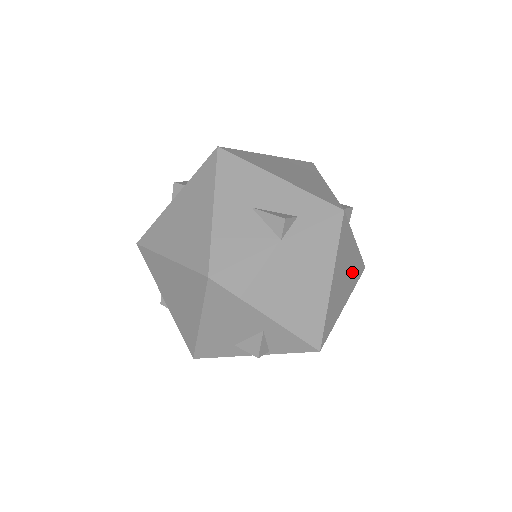
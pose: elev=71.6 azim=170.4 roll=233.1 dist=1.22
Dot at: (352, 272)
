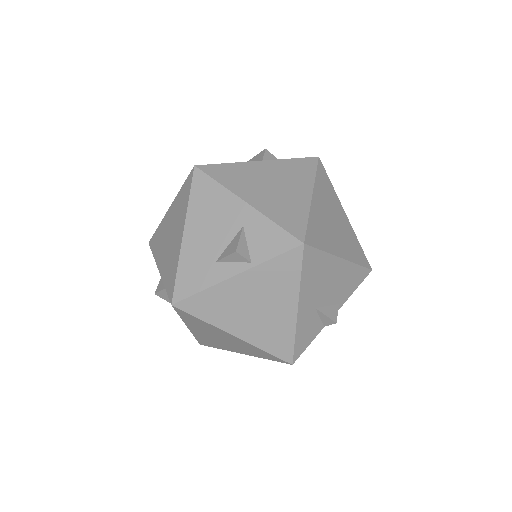
Dot at: (347, 238)
